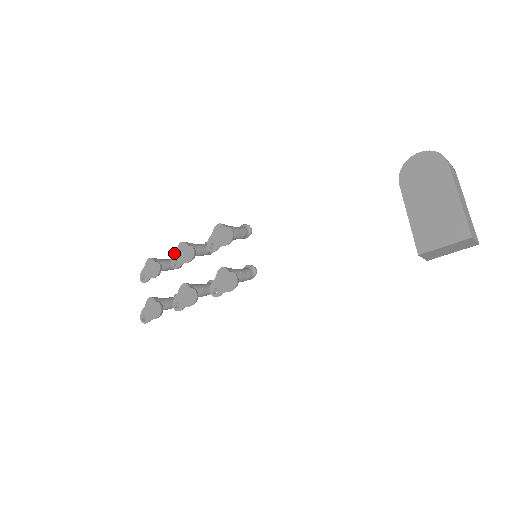
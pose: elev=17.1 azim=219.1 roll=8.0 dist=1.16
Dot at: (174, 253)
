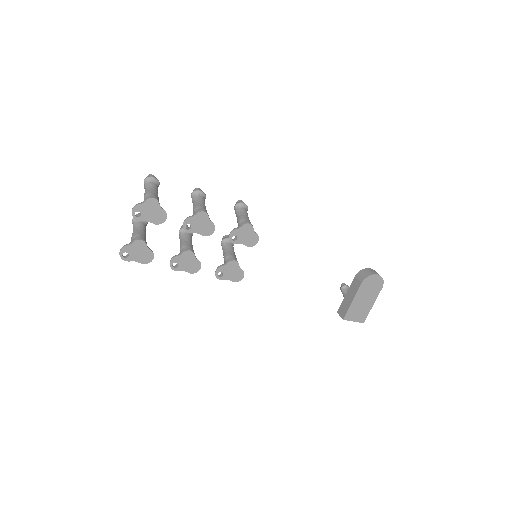
Dot at: (191, 217)
